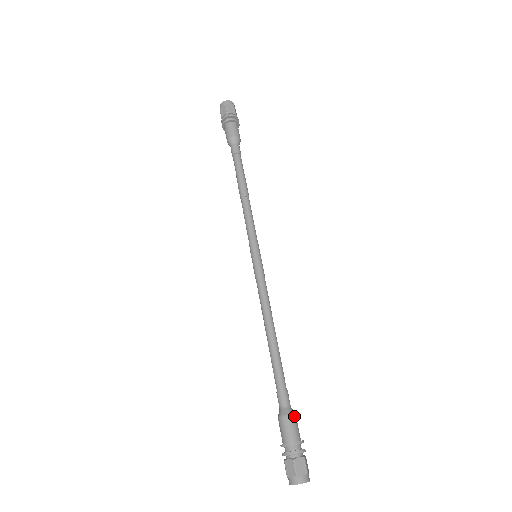
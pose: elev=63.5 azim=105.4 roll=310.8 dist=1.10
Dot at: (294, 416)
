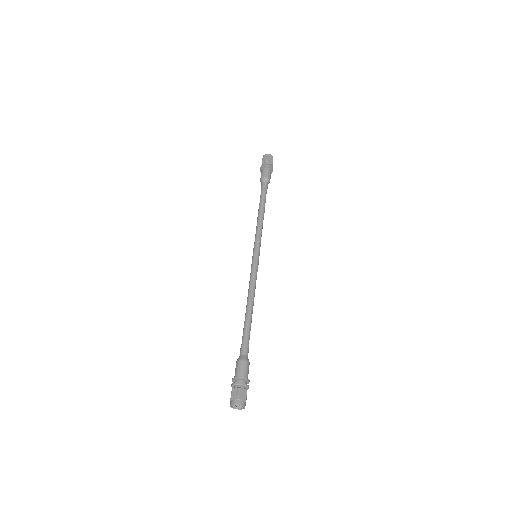
Dot at: (249, 363)
